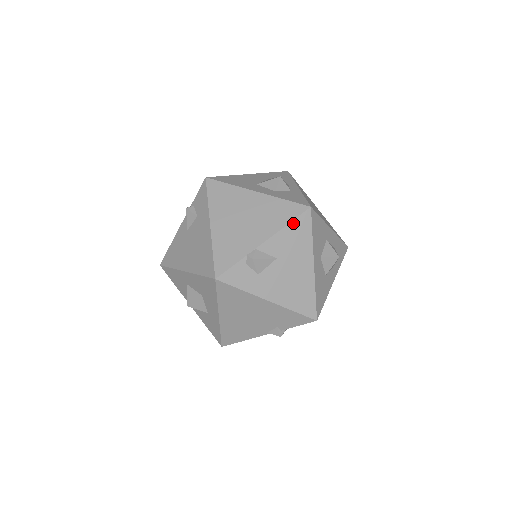
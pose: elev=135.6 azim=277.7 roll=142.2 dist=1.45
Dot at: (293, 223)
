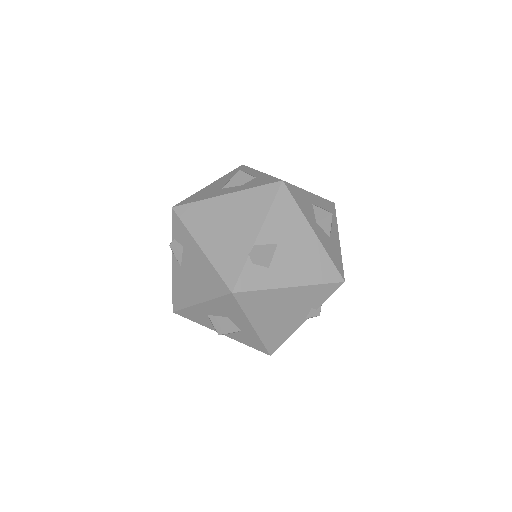
Dot at: (275, 204)
